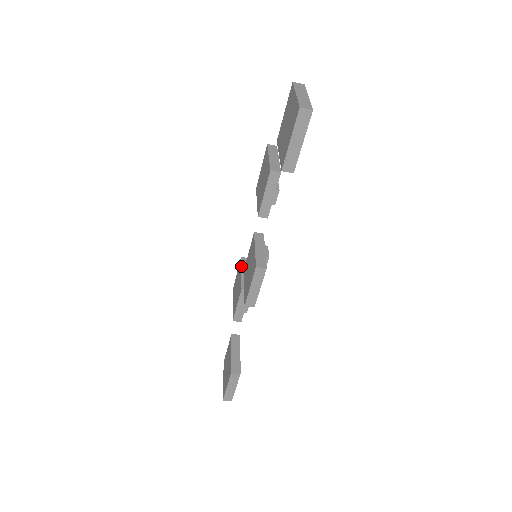
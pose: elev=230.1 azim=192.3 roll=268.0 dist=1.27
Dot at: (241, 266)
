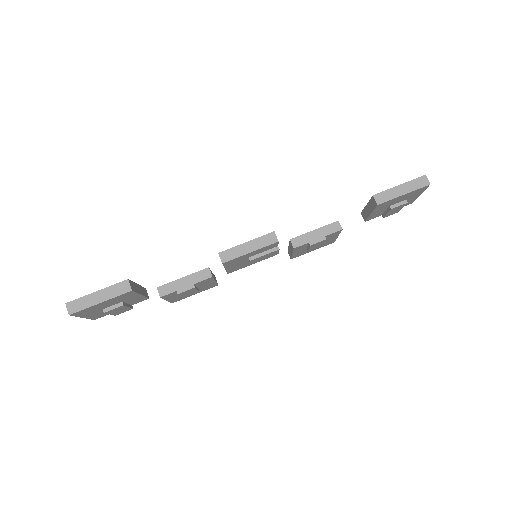
Dot at: occluded
